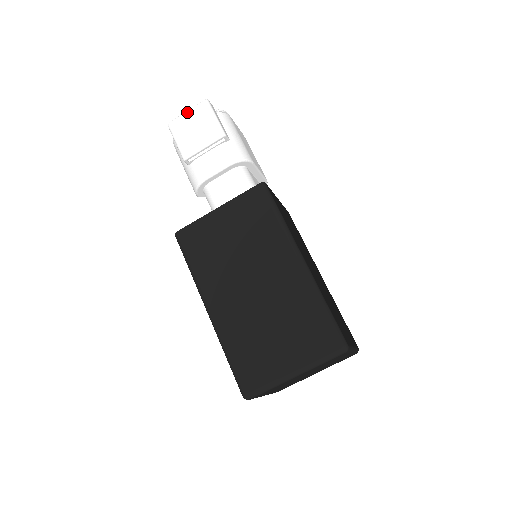
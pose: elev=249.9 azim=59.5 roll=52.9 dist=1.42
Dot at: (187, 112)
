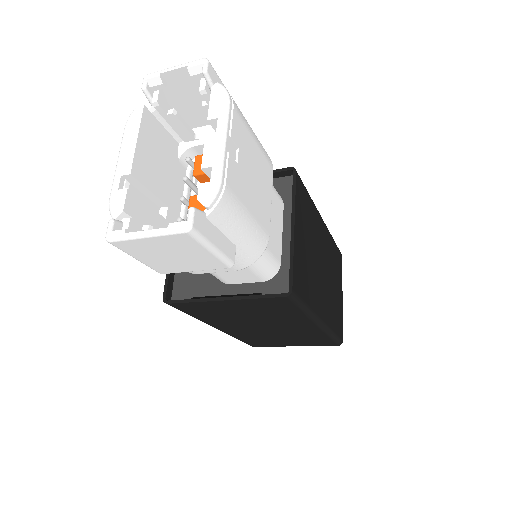
Dot at: (148, 239)
